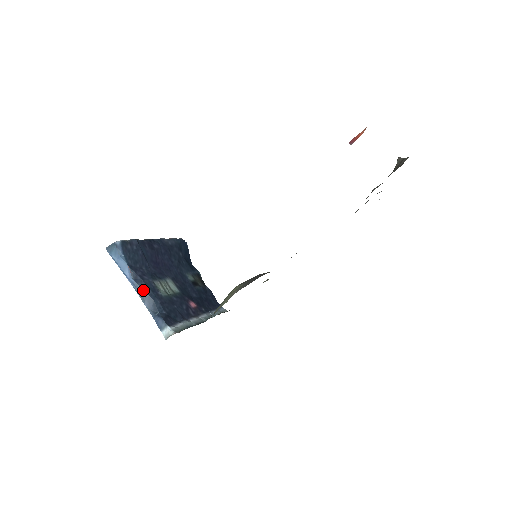
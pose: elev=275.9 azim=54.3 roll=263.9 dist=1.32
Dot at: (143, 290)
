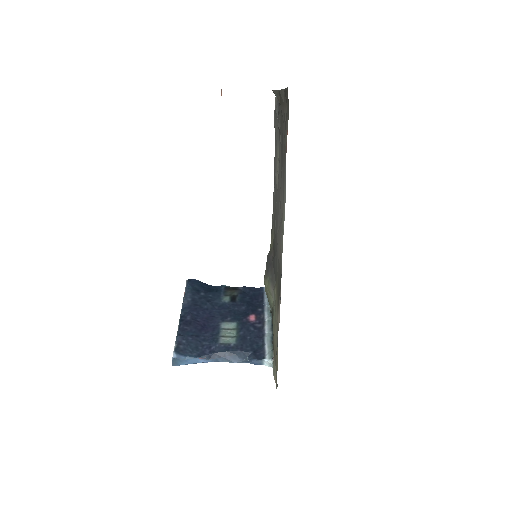
Dot at: (223, 357)
